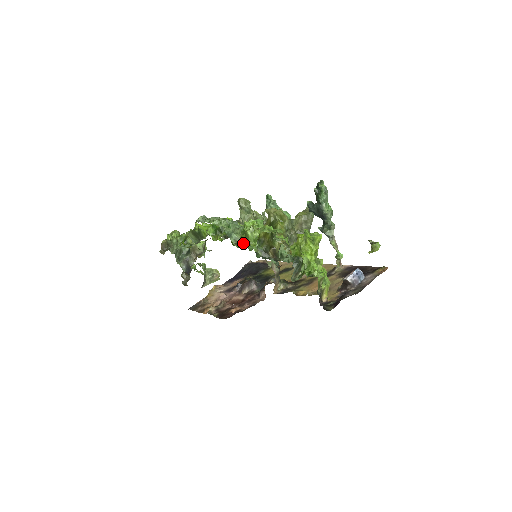
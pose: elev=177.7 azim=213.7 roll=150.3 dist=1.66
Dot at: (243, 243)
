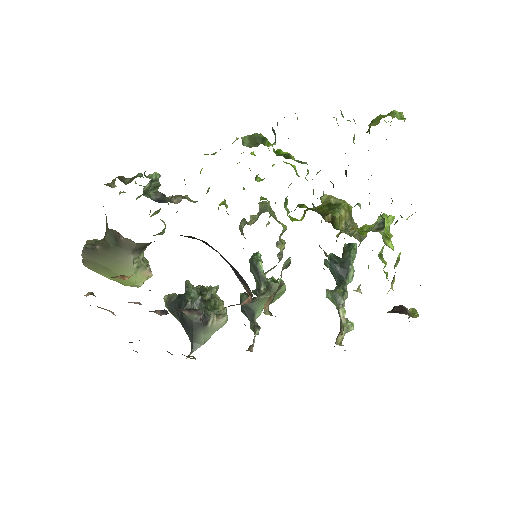
Dot at: occluded
